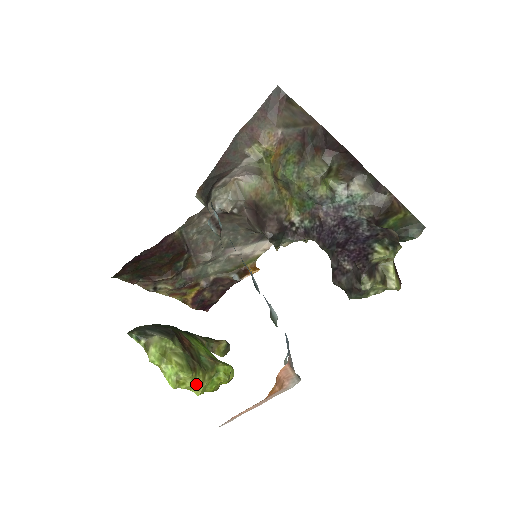
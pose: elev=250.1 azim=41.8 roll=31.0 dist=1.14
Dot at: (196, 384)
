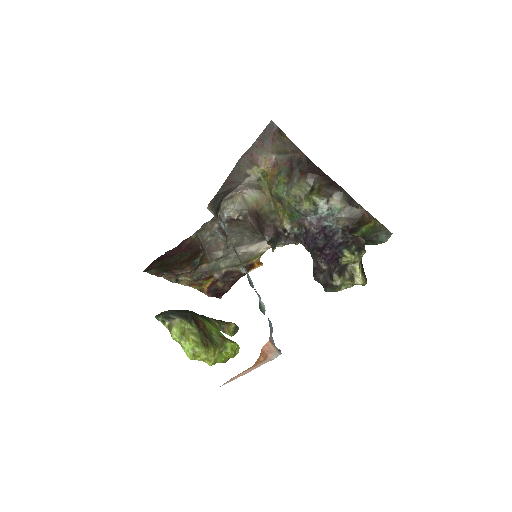
Dot at: (208, 357)
